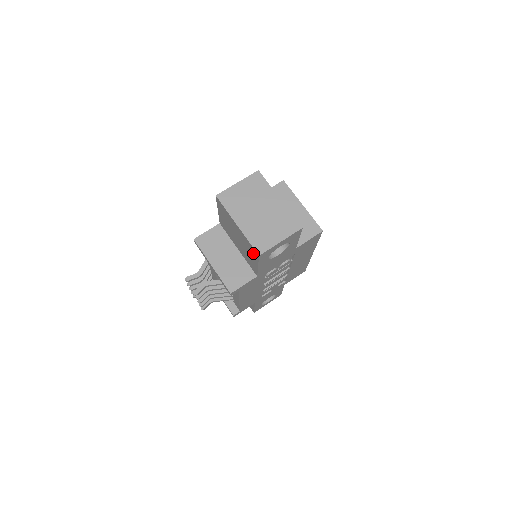
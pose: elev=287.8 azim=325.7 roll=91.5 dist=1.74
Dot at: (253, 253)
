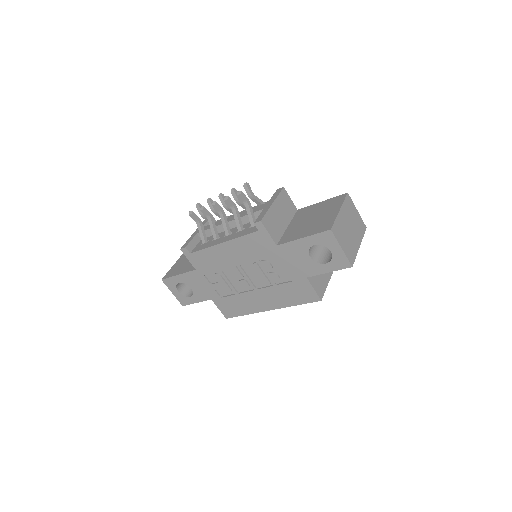
Dot at: (321, 228)
